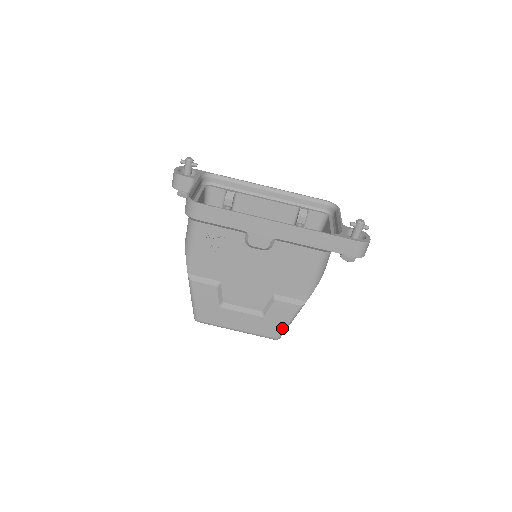
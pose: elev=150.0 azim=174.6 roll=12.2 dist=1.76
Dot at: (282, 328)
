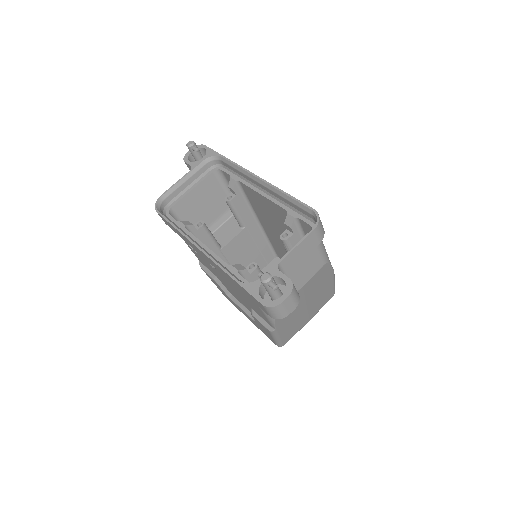
Dot at: (273, 340)
